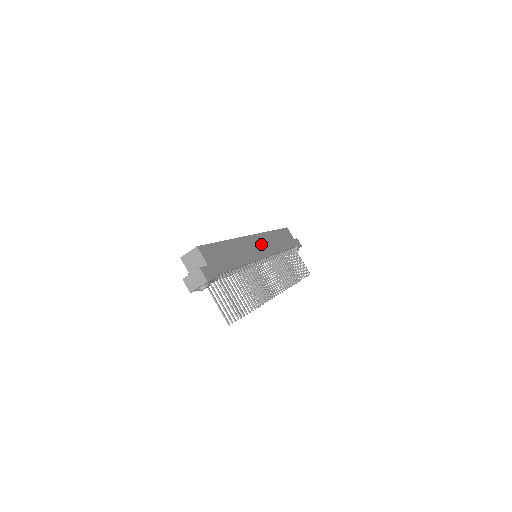
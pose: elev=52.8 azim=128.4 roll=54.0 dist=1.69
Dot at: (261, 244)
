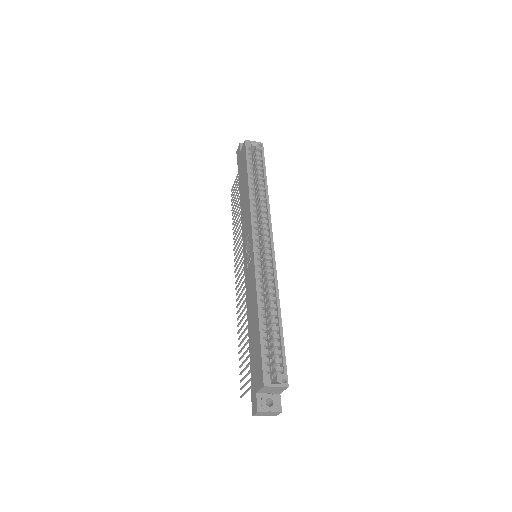
Dot at: occluded
